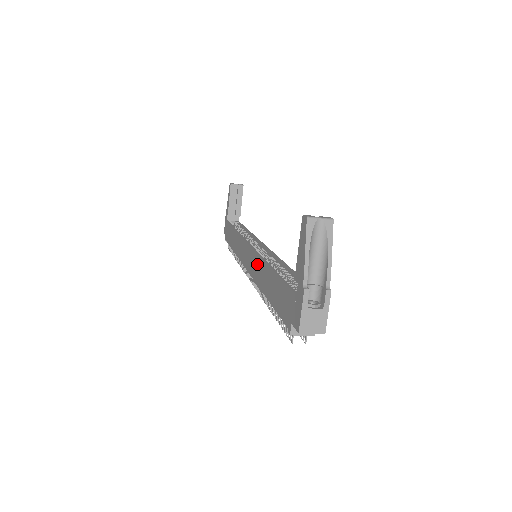
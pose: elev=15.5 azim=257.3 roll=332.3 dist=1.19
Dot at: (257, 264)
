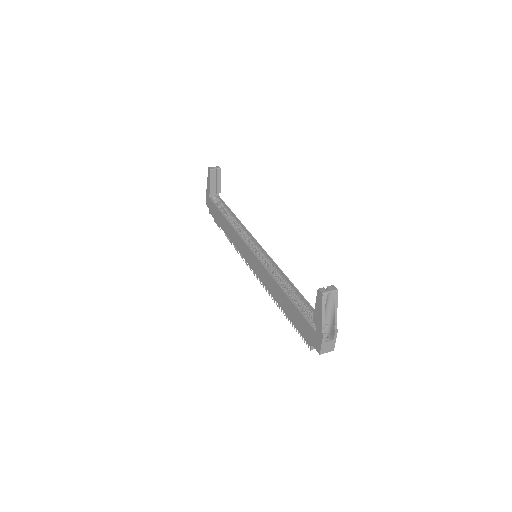
Dot at: (265, 275)
